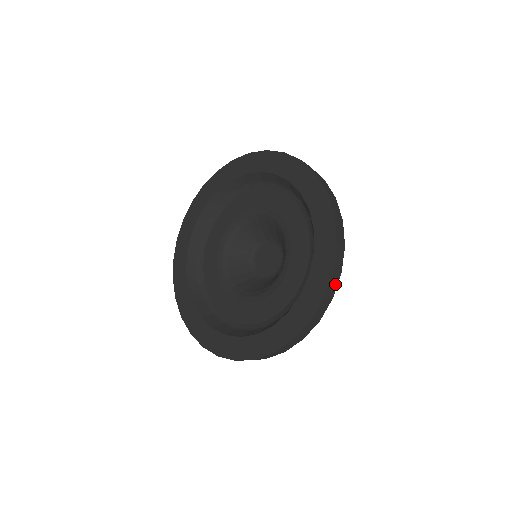
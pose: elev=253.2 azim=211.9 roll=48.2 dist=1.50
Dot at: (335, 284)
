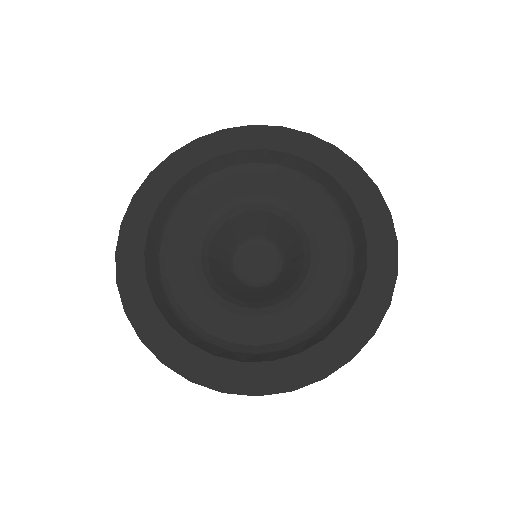
Dot at: occluded
